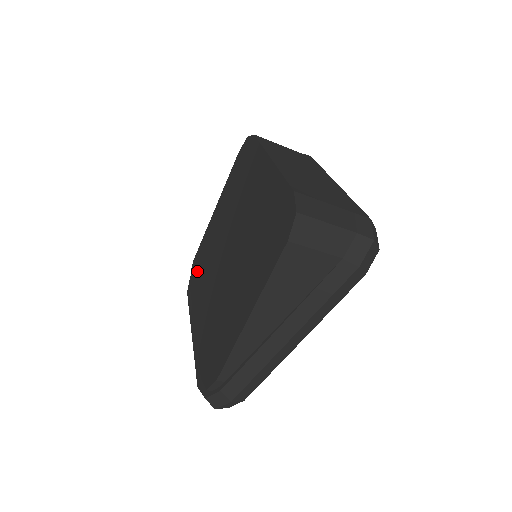
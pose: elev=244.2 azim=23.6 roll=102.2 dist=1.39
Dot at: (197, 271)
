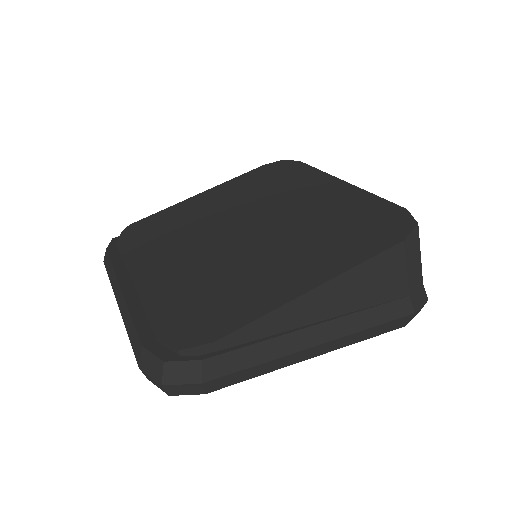
Dot at: (144, 234)
